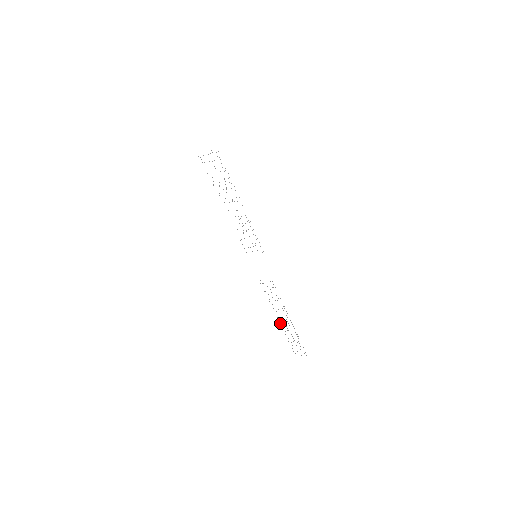
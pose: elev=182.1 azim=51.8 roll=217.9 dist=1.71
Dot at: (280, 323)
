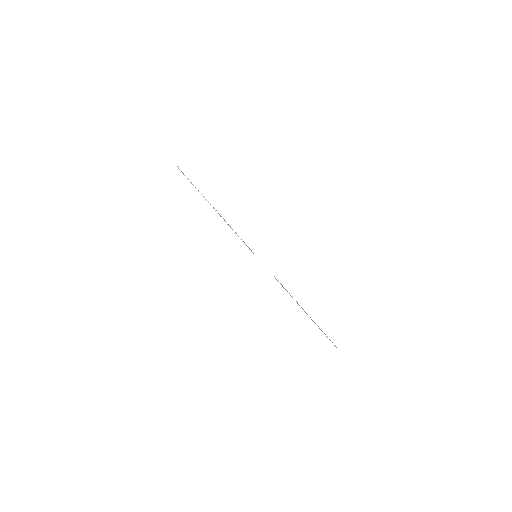
Dot at: occluded
